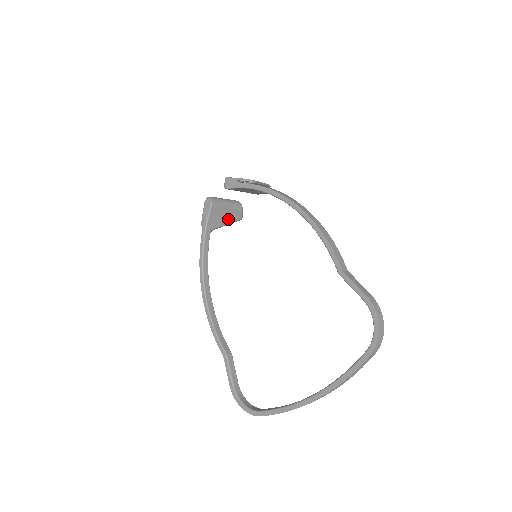
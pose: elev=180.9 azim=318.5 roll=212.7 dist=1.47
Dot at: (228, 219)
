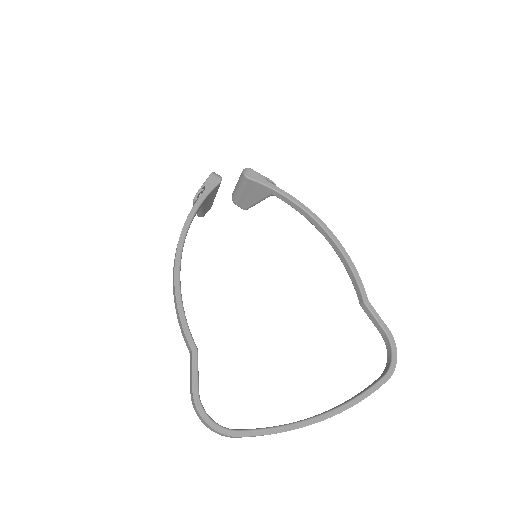
Dot at: (206, 207)
